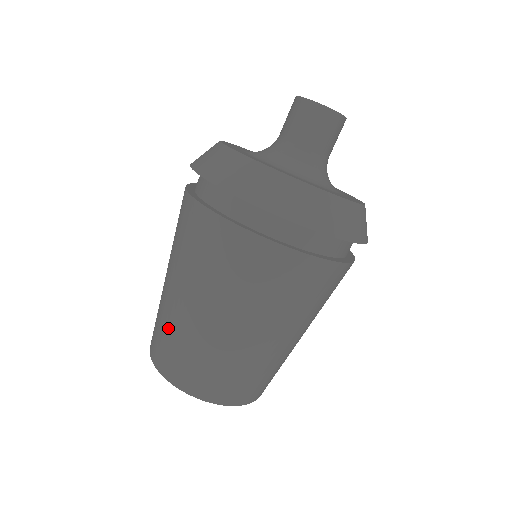
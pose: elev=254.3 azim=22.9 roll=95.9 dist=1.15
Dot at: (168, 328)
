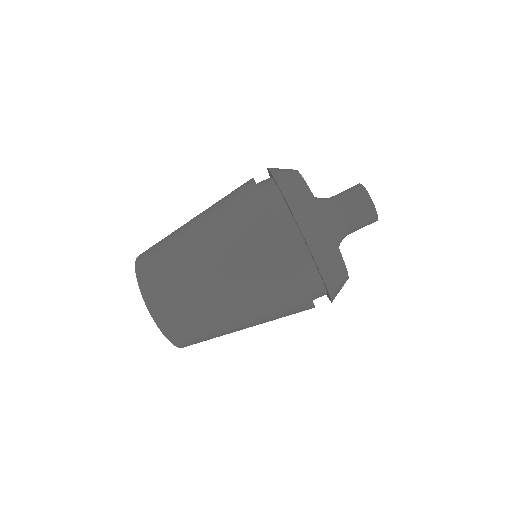
Dot at: (172, 261)
